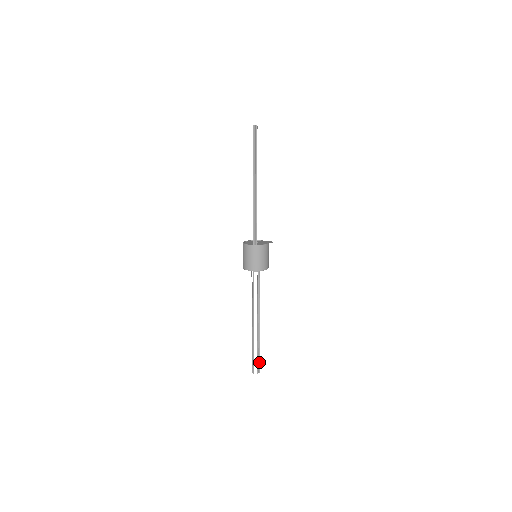
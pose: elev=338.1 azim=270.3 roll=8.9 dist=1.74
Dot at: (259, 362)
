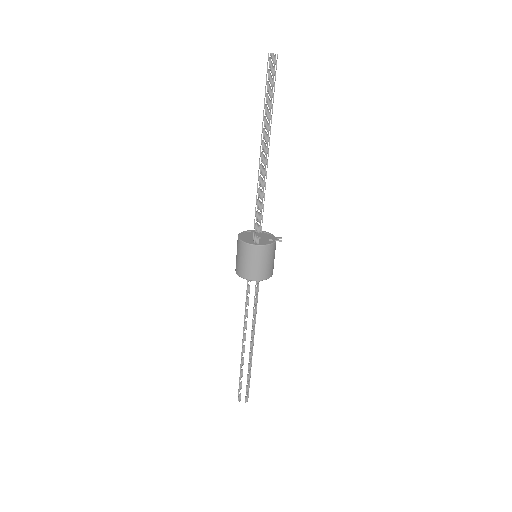
Dot at: (248, 389)
